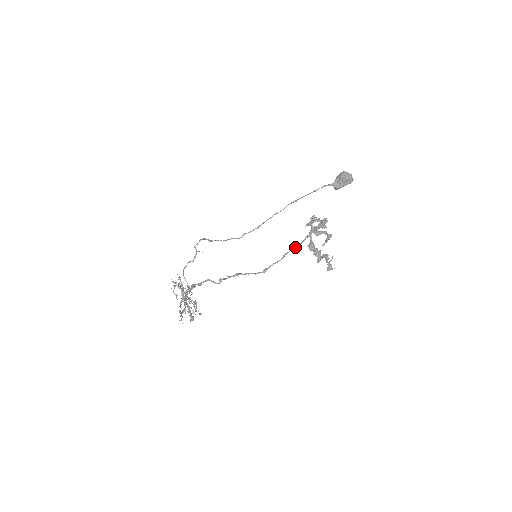
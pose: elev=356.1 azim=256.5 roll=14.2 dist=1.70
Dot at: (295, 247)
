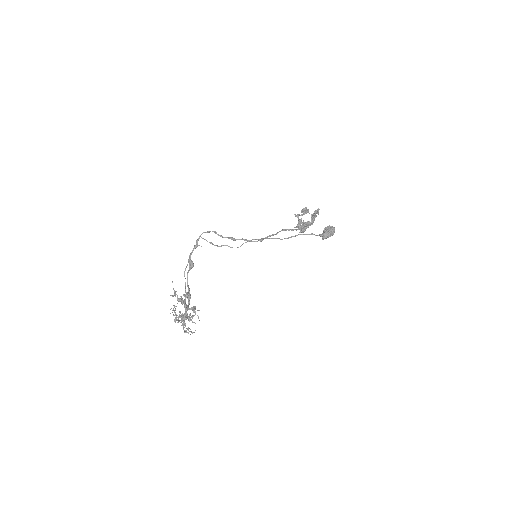
Dot at: (287, 229)
